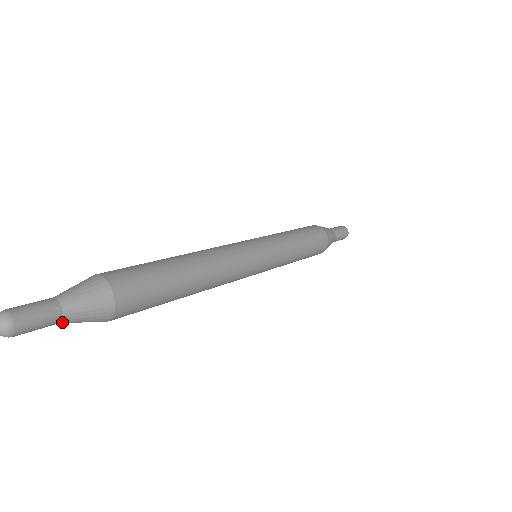
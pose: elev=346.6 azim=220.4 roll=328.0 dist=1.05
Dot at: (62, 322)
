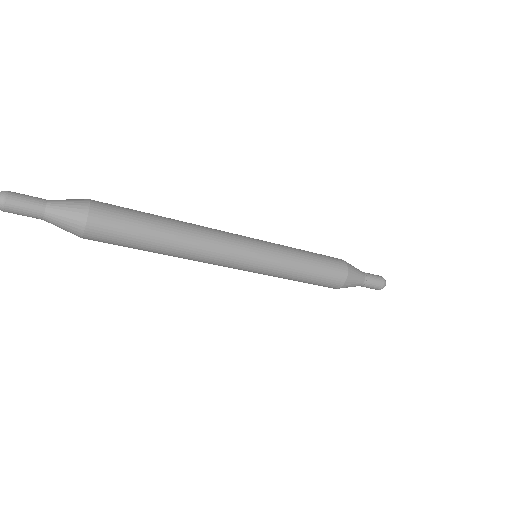
Dot at: (45, 214)
